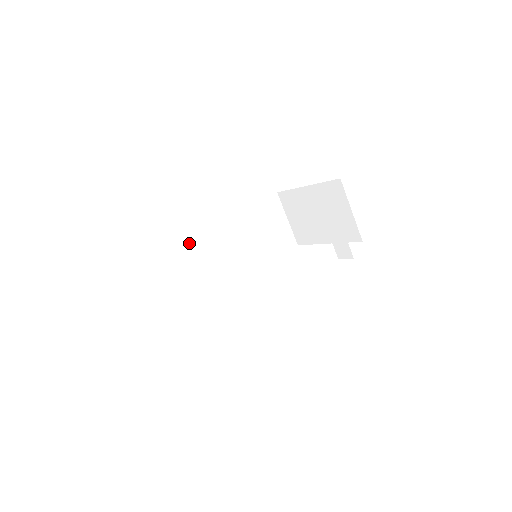
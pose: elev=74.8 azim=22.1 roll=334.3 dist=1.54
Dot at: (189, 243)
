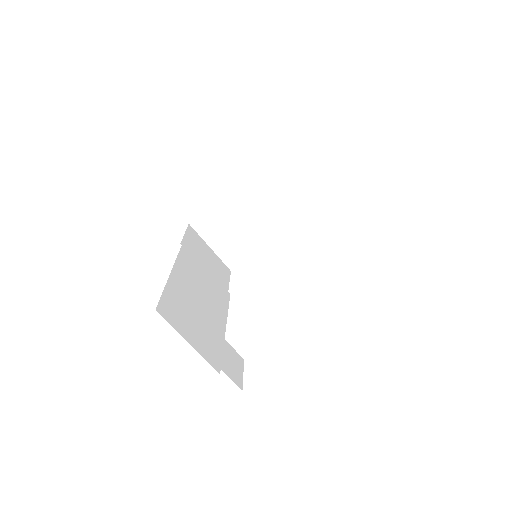
Dot at: (169, 286)
